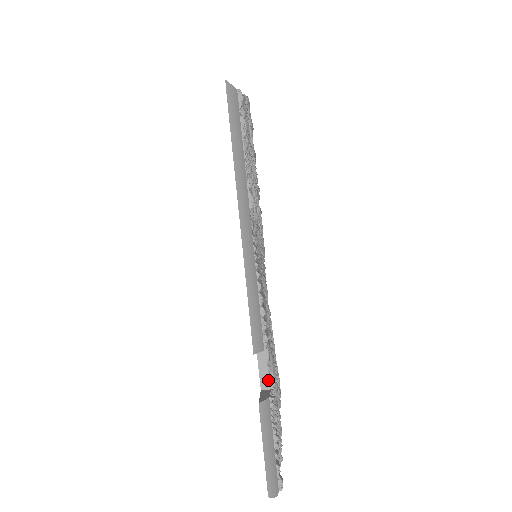
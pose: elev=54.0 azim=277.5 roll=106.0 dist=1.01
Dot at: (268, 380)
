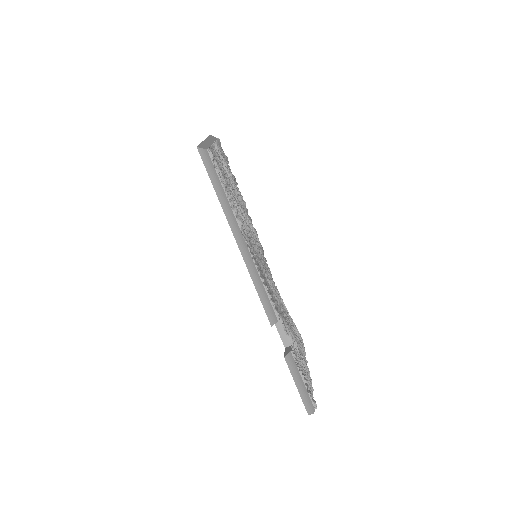
Dot at: (288, 340)
